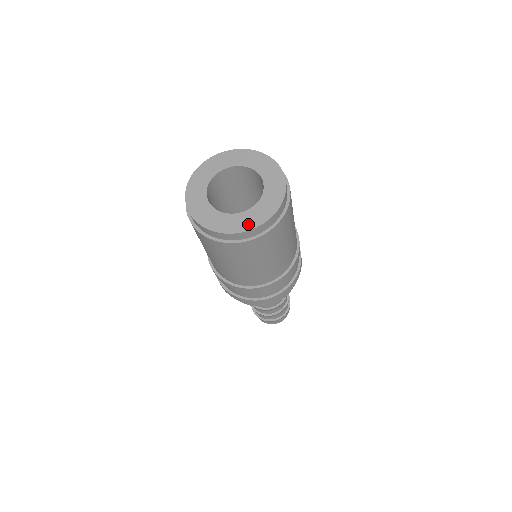
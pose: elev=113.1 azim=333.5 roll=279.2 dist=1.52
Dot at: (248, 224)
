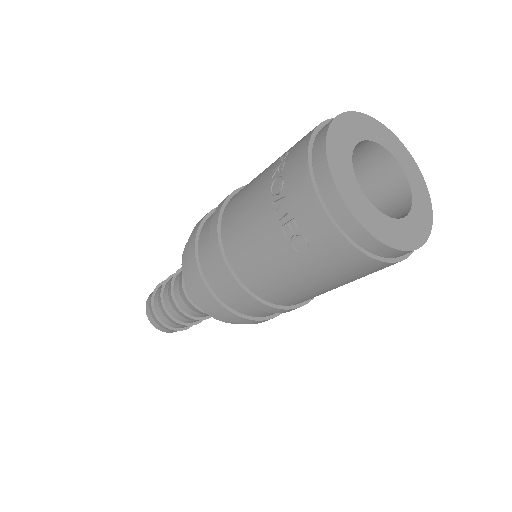
Dot at: (427, 215)
